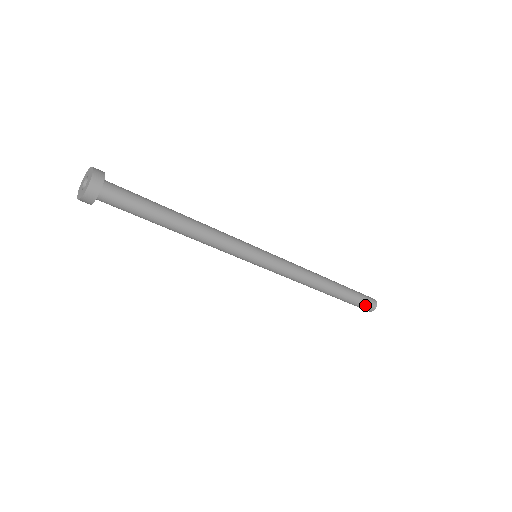
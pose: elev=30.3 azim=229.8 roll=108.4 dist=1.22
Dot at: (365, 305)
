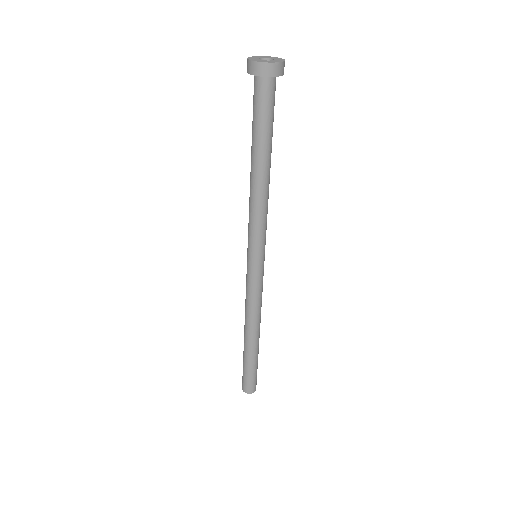
Dot at: (256, 378)
